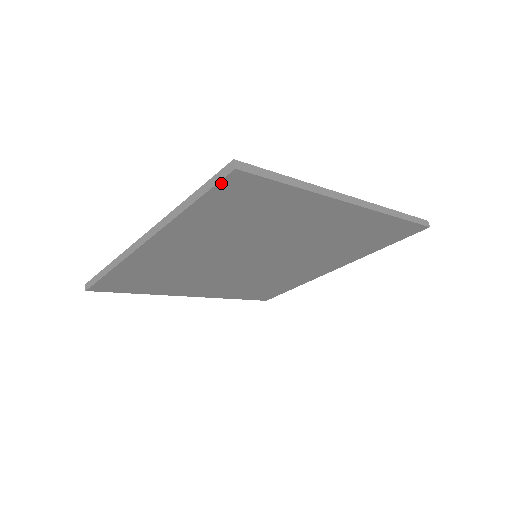
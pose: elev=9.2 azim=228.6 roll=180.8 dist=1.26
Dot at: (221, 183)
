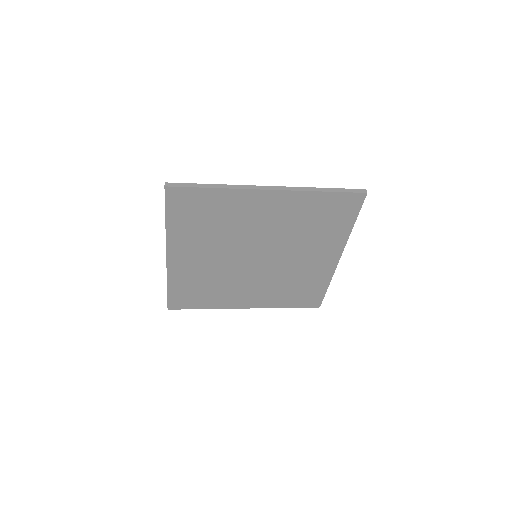
Dot at: (167, 198)
